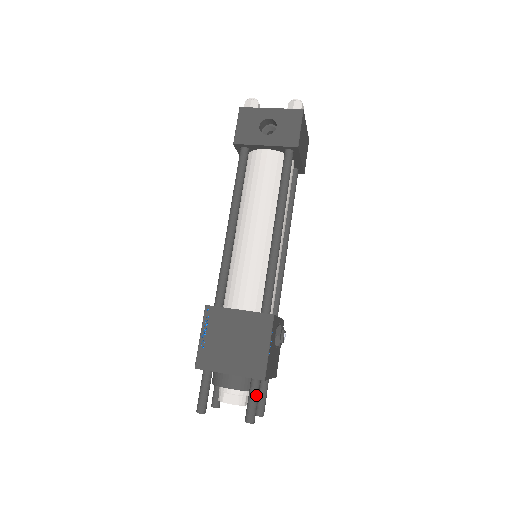
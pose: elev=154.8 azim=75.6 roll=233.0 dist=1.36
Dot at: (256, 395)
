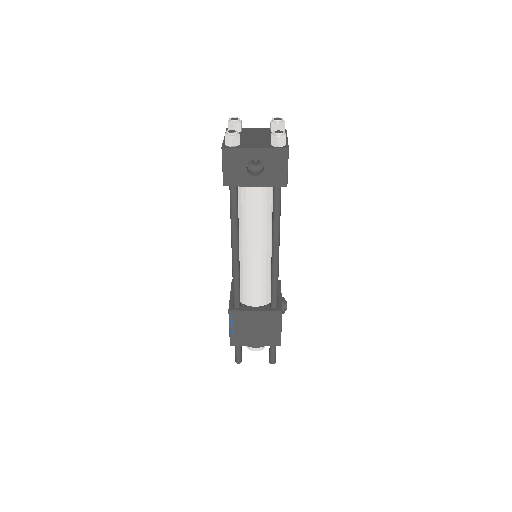
Dot at: (275, 350)
